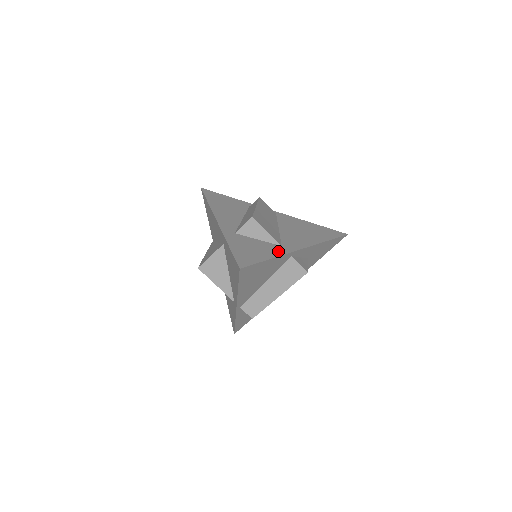
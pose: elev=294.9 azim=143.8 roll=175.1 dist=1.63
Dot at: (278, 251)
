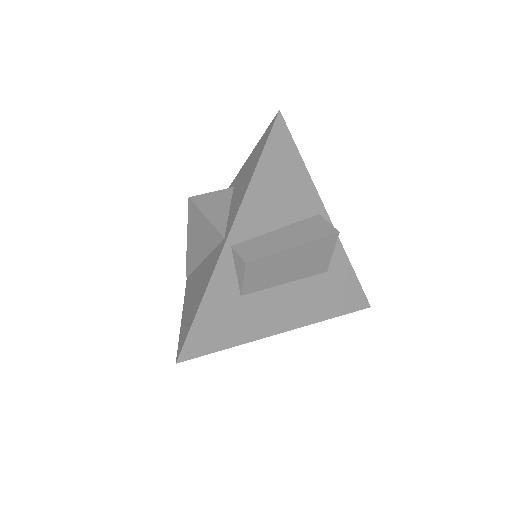
Dot at: occluded
